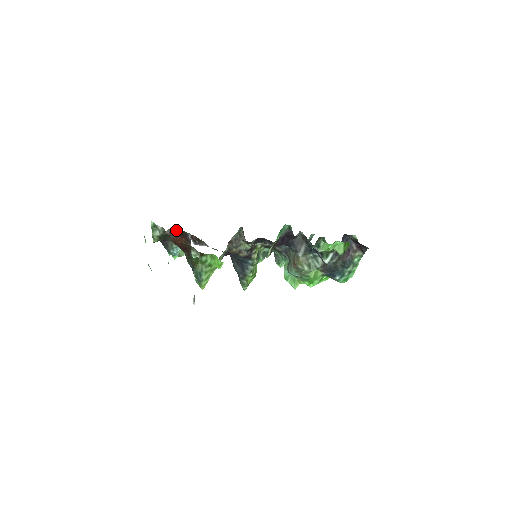
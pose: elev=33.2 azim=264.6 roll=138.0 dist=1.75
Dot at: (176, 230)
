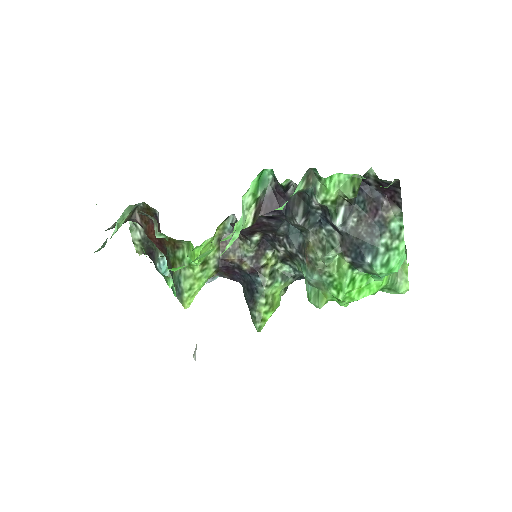
Dot at: (143, 209)
